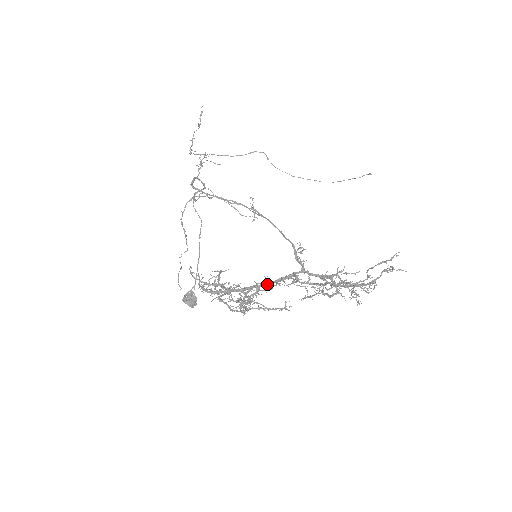
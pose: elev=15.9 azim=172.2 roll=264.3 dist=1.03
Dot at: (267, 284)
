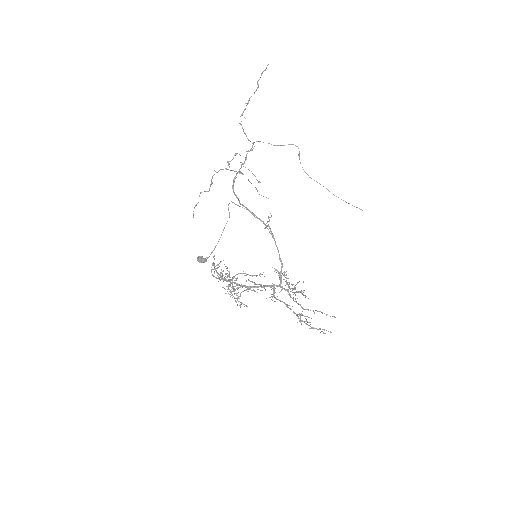
Dot at: occluded
